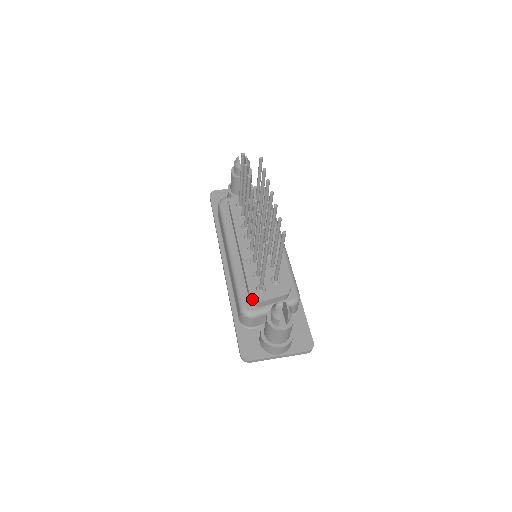
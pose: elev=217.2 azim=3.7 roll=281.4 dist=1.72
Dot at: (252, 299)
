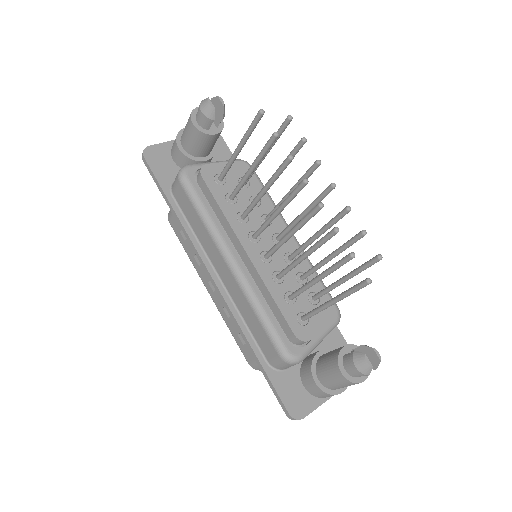
Dot at: (299, 339)
